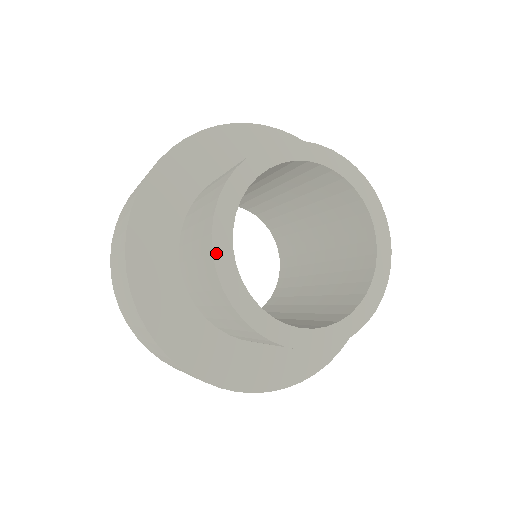
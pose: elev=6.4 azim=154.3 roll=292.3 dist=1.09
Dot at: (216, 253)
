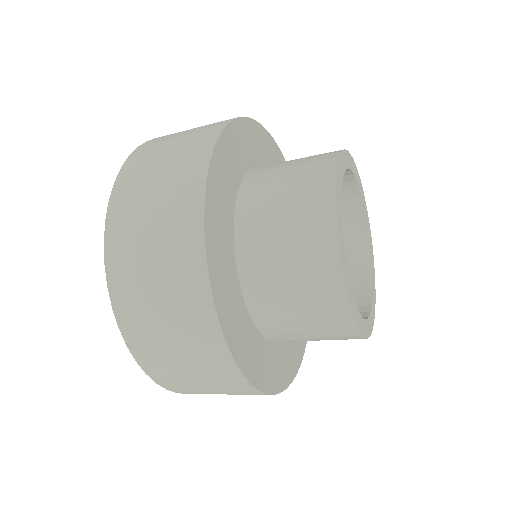
Dot at: (339, 167)
